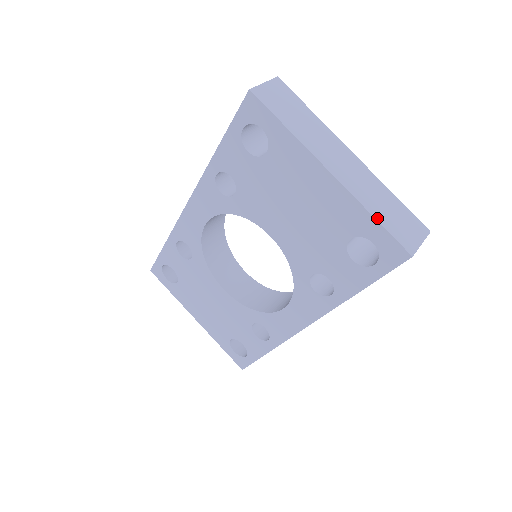
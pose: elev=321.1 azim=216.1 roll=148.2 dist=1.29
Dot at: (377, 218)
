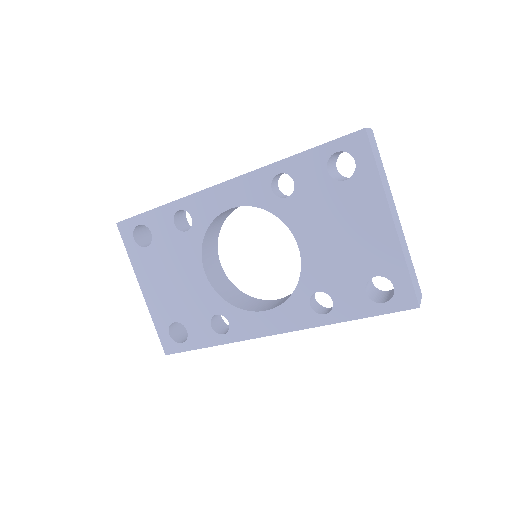
Dot at: (408, 269)
